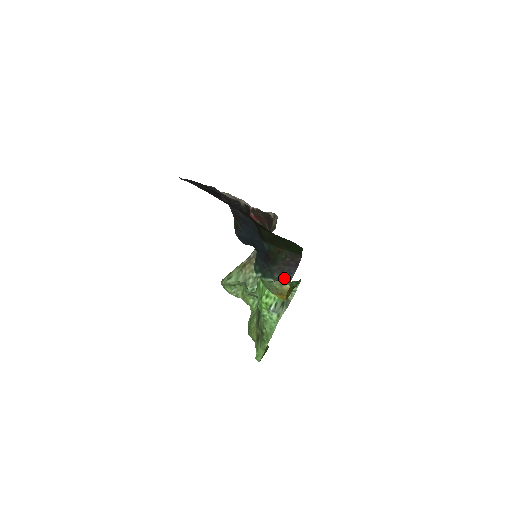
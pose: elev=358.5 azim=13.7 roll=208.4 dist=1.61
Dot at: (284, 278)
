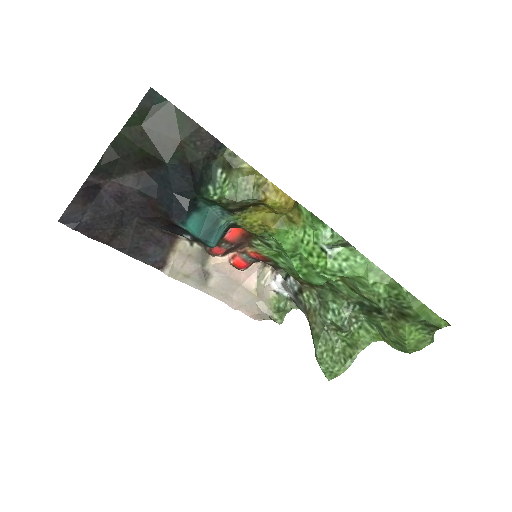
Dot at: (222, 156)
